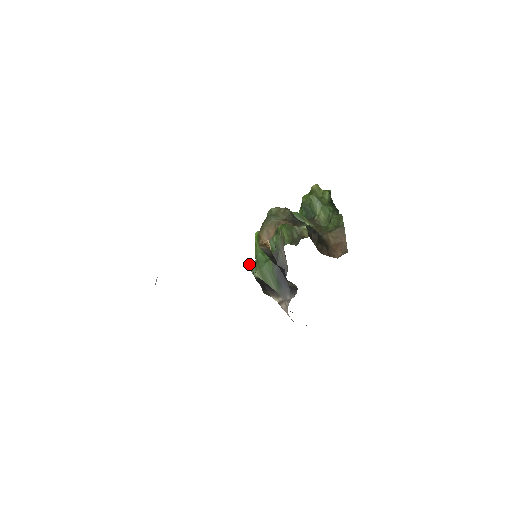
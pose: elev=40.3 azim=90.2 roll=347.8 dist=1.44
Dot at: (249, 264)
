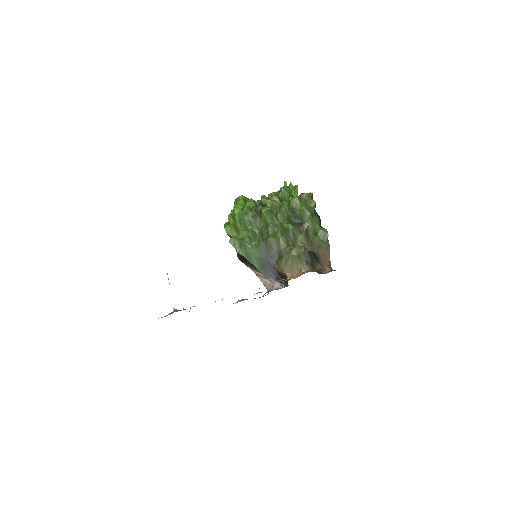
Dot at: (231, 239)
